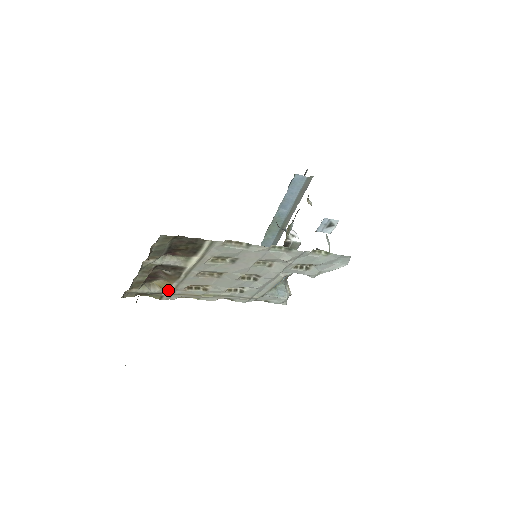
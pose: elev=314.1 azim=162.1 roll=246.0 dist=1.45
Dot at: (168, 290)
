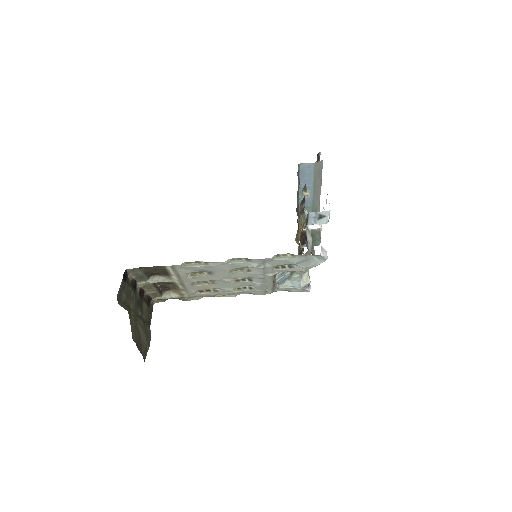
Dot at: (184, 295)
